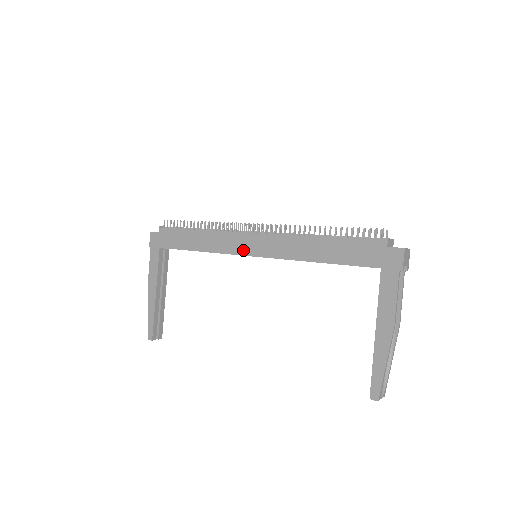
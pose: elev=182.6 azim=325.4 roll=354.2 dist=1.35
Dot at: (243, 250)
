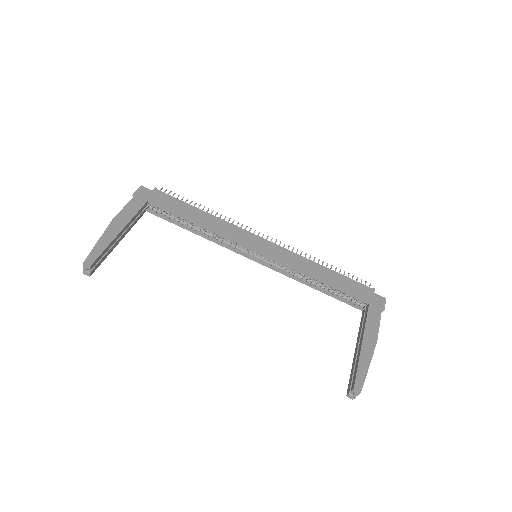
Dot at: (250, 244)
